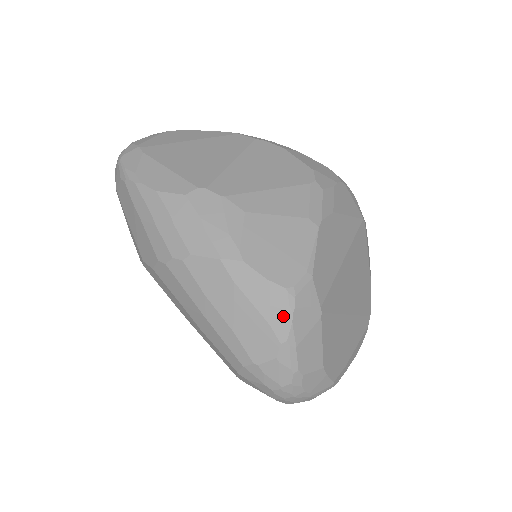
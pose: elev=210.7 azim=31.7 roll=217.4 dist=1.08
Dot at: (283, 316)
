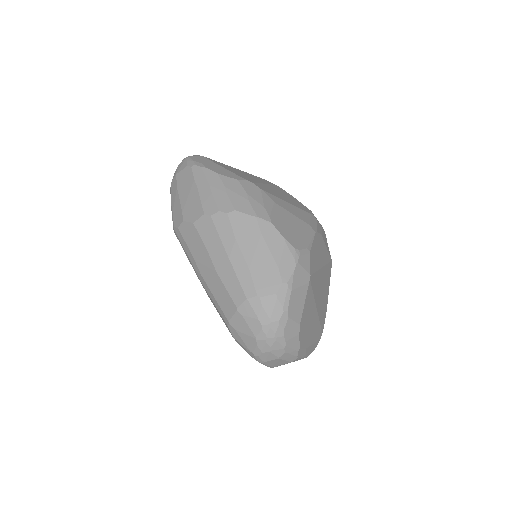
Dot at: (289, 265)
